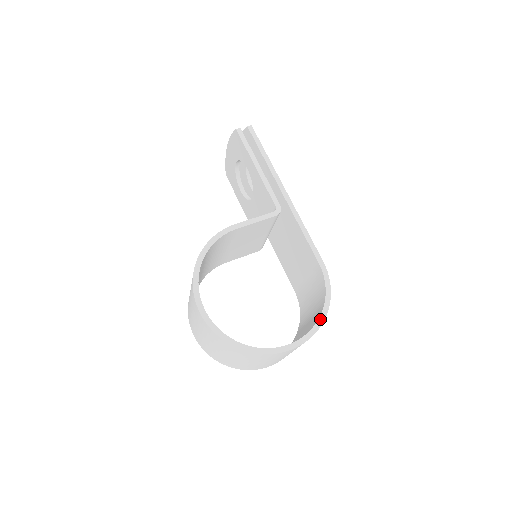
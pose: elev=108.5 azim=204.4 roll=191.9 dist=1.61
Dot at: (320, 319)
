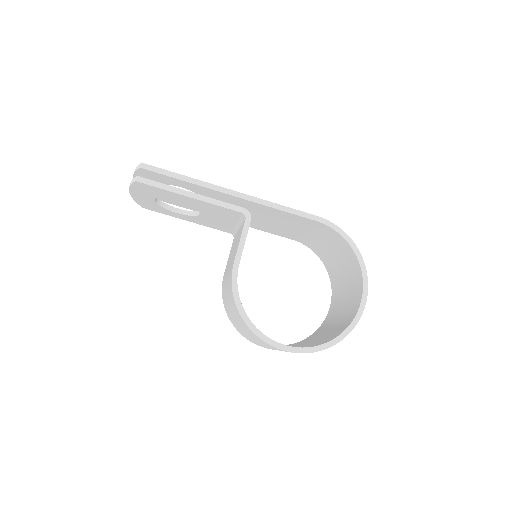
Dot at: (360, 261)
